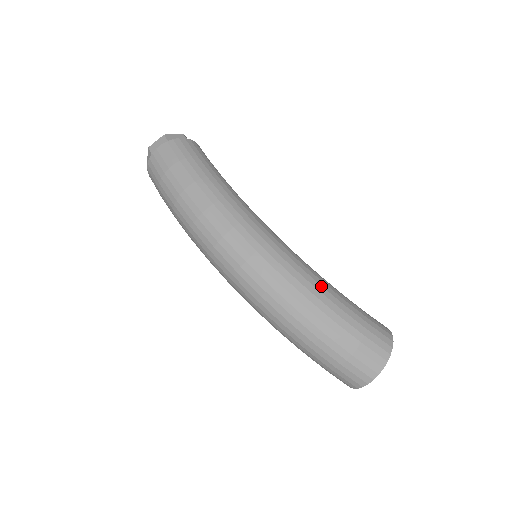
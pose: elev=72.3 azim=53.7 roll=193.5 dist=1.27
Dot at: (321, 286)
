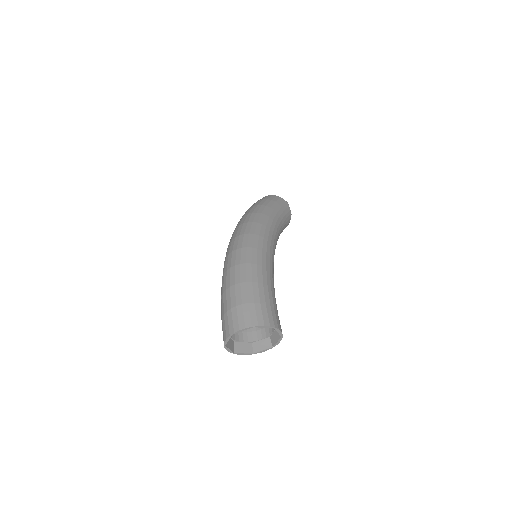
Dot at: (262, 268)
